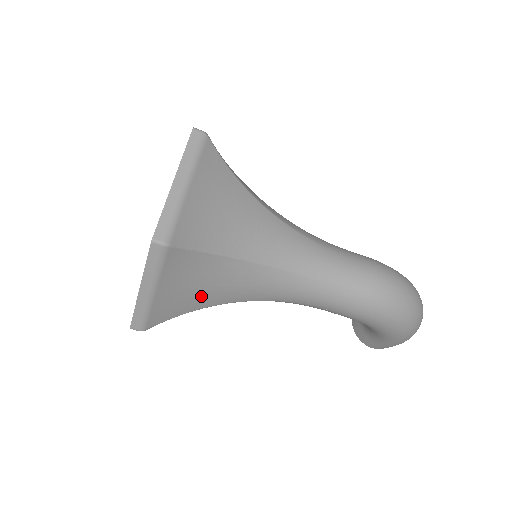
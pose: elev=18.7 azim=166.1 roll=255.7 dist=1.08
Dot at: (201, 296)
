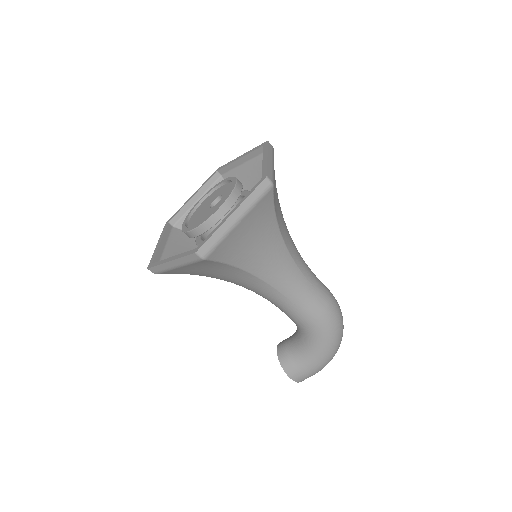
Dot at: (247, 251)
